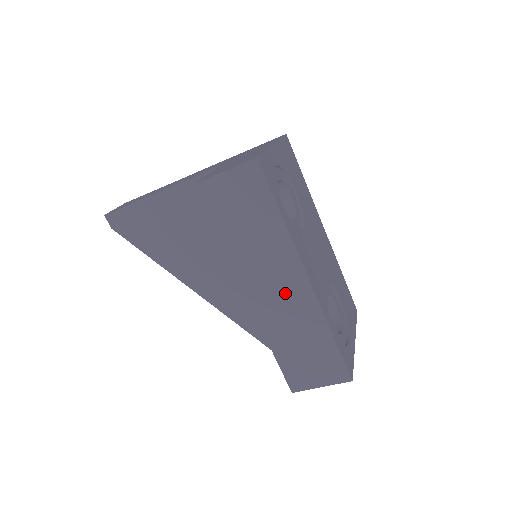
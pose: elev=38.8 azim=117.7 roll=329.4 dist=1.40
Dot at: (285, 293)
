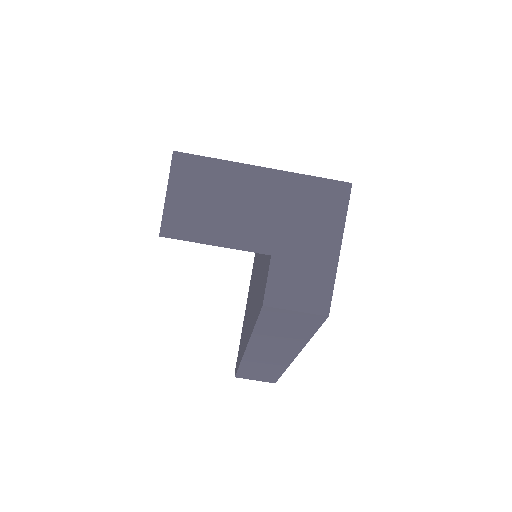
Dot at: occluded
